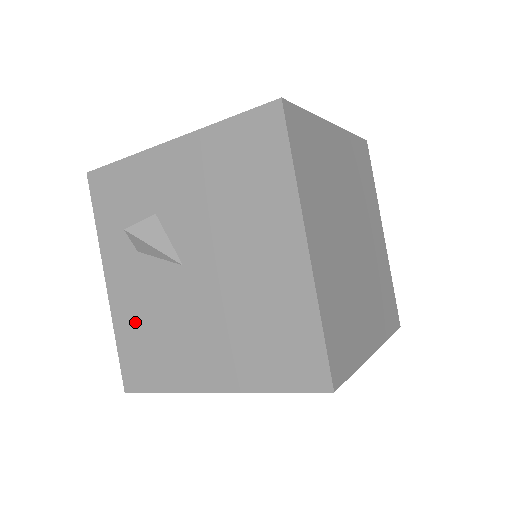
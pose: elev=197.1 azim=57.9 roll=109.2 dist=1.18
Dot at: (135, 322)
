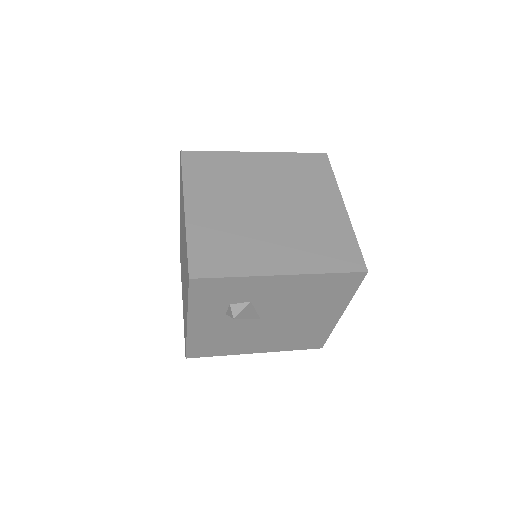
Dot at: (208, 337)
